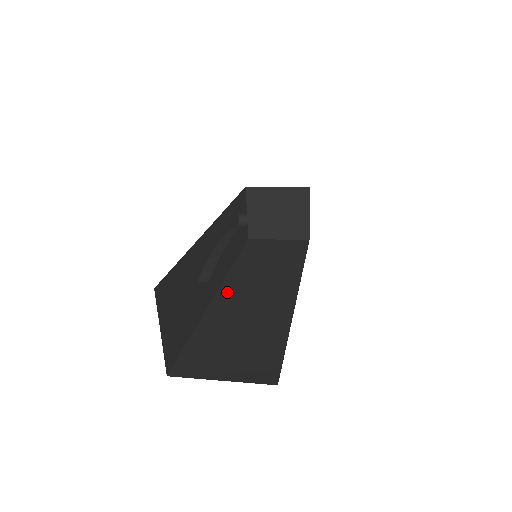
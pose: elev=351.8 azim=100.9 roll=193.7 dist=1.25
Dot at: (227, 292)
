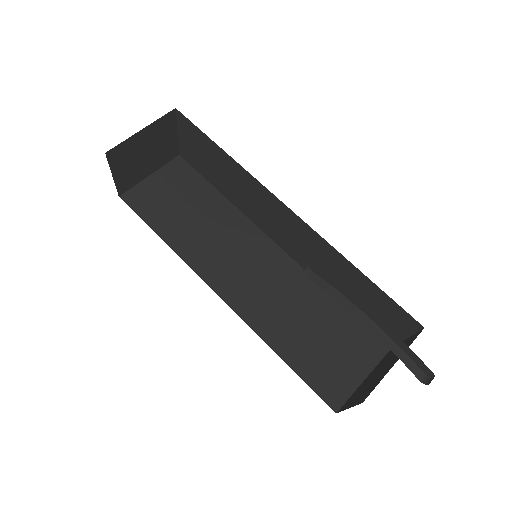
Dot at: (235, 297)
